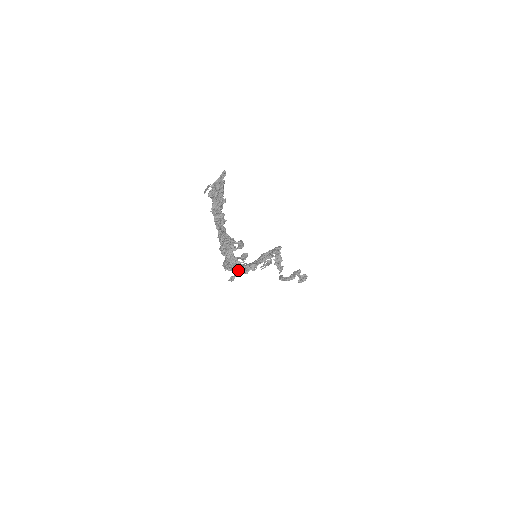
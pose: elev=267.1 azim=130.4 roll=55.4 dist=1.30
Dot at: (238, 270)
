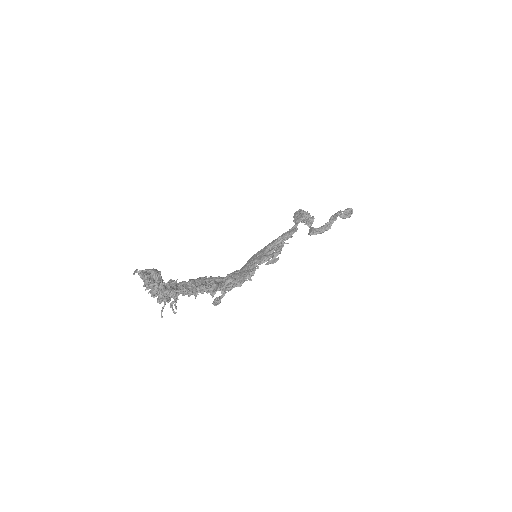
Dot at: (224, 292)
